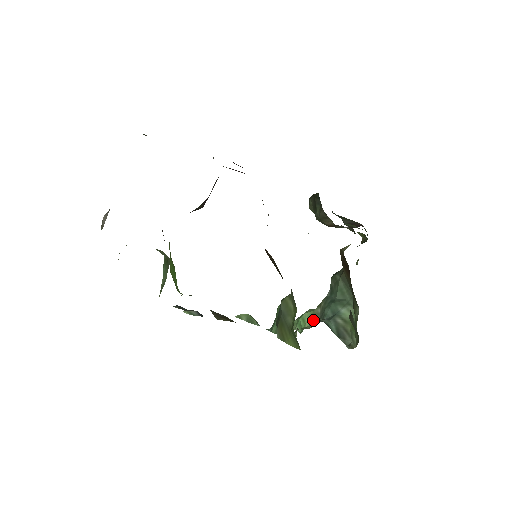
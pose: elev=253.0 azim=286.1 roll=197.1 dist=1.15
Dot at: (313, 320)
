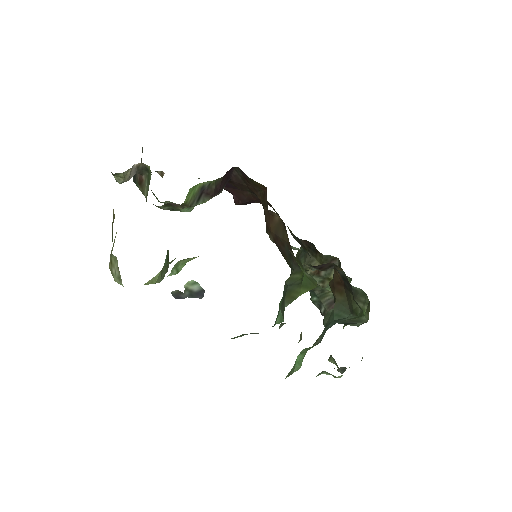
Dot at: (313, 346)
